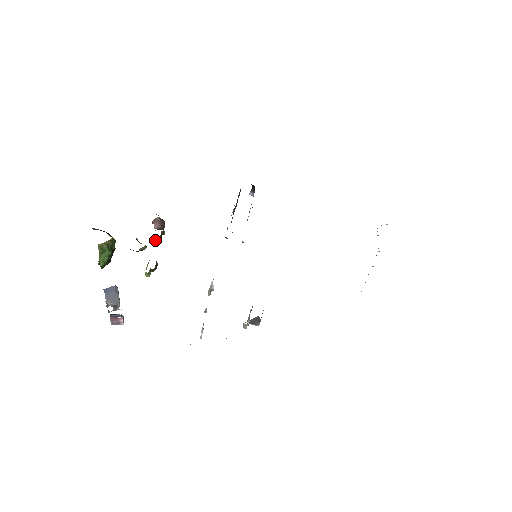
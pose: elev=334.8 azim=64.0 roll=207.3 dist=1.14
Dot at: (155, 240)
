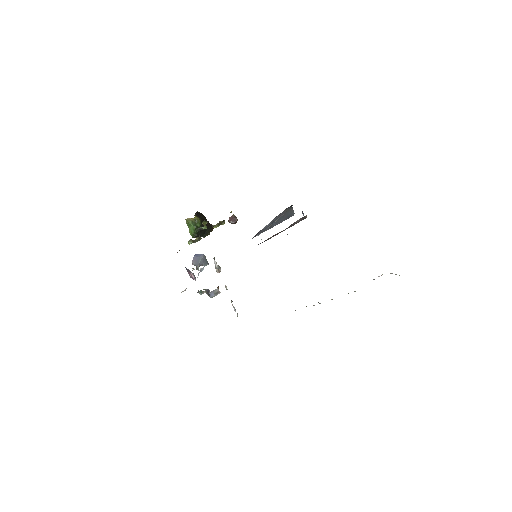
Dot at: (214, 226)
